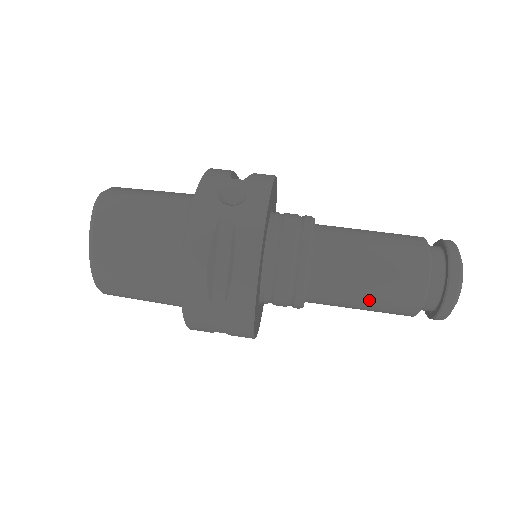
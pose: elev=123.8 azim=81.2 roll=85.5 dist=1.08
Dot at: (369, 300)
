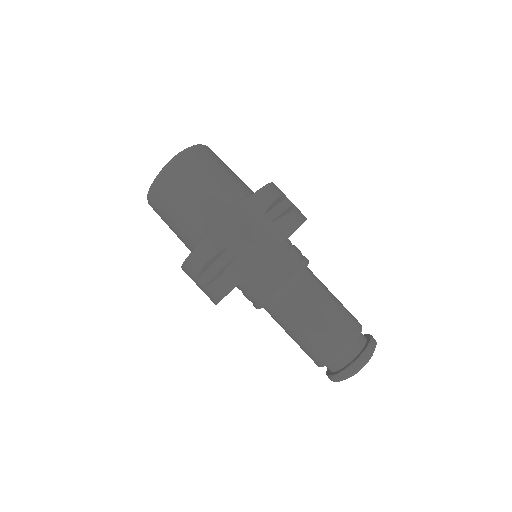
Dot at: (294, 339)
